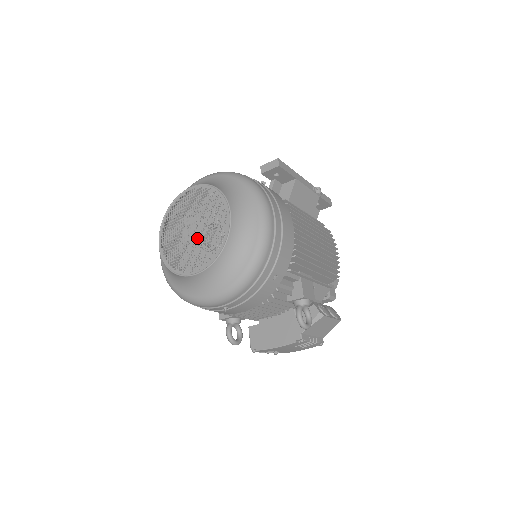
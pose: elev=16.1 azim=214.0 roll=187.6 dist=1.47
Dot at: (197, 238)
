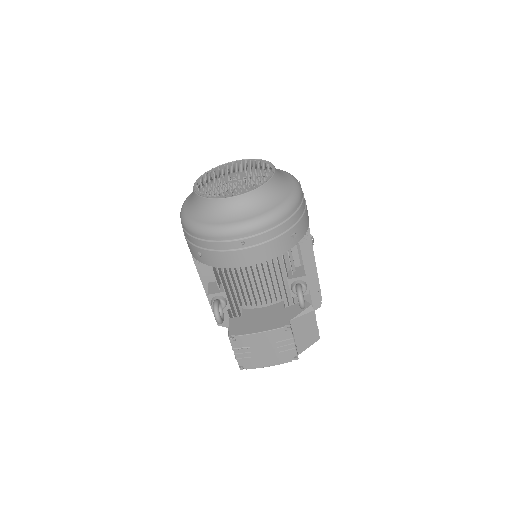
Dot at: occluded
